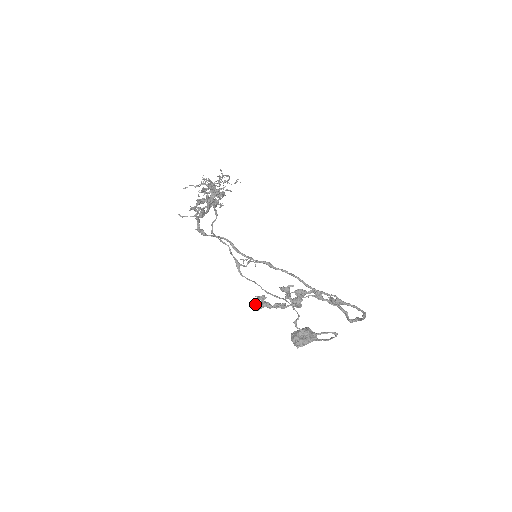
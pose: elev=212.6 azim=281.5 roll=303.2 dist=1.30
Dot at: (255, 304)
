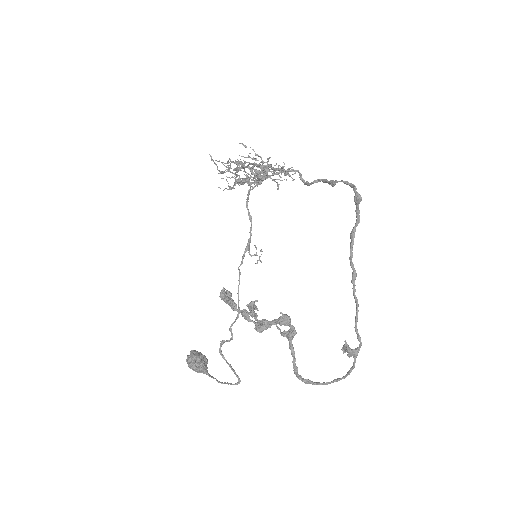
Dot at: (225, 294)
